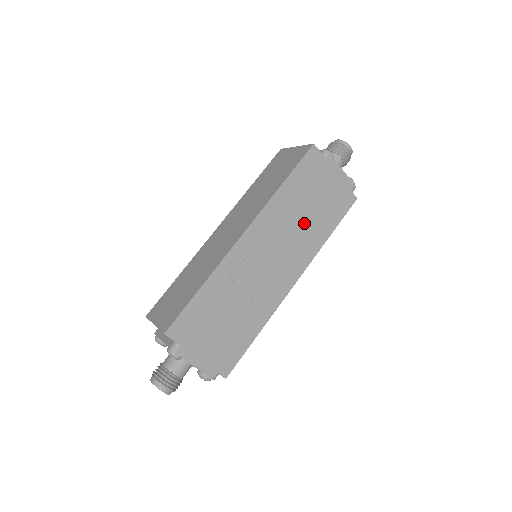
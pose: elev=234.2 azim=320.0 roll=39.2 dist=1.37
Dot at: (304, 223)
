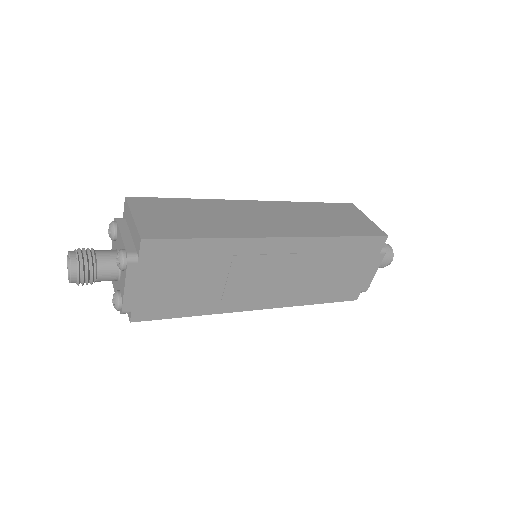
Dot at: (316, 277)
